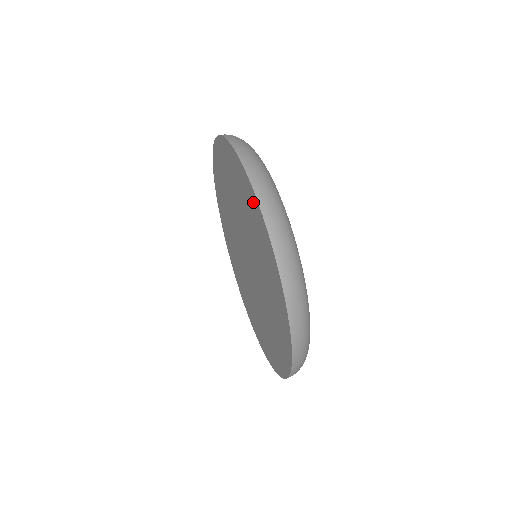
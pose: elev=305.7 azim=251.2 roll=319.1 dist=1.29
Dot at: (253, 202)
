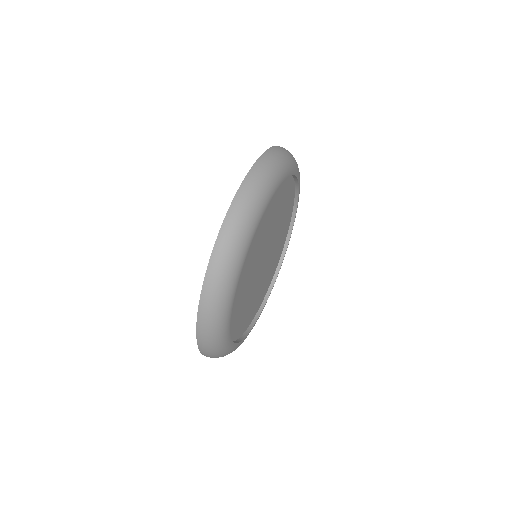
Dot at: occluded
